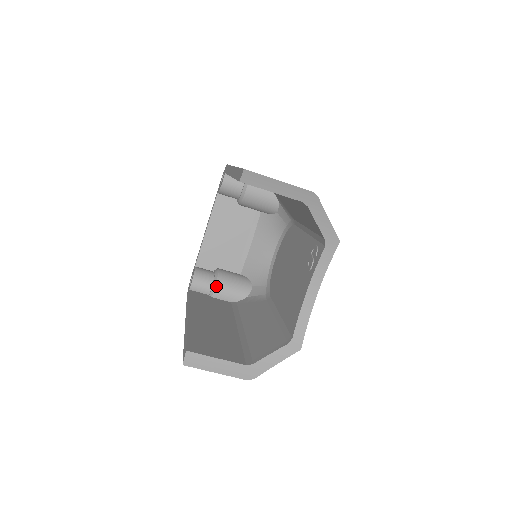
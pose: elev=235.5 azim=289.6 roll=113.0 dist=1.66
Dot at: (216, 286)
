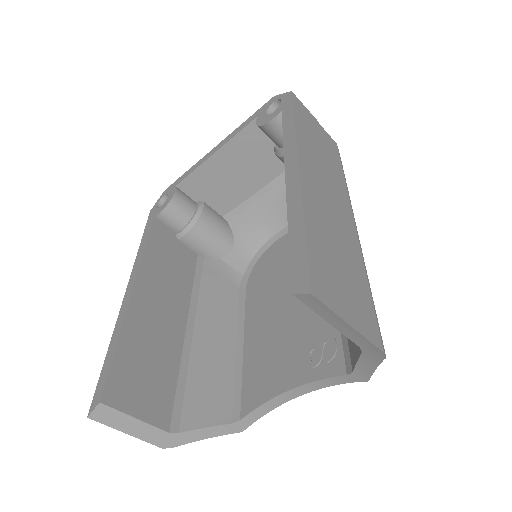
Dot at: (189, 232)
